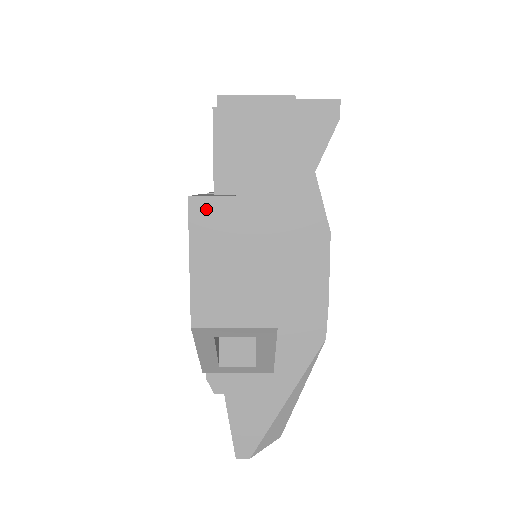
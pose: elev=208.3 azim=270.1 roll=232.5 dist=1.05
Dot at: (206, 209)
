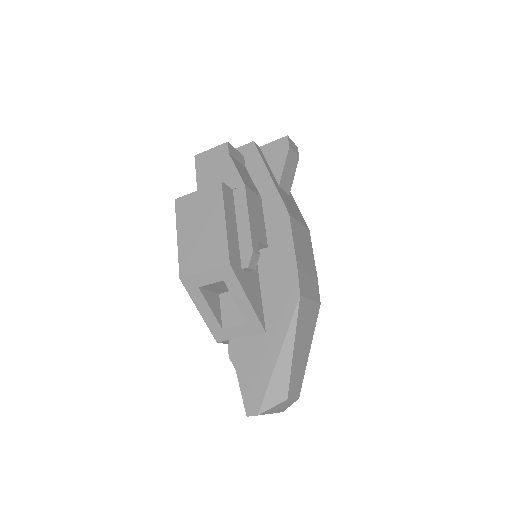
Dot at: (184, 203)
